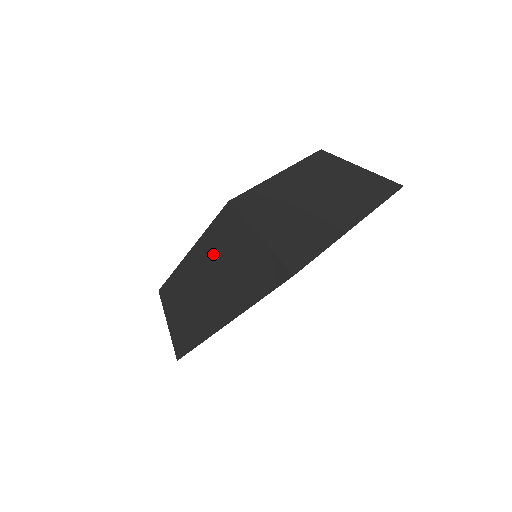
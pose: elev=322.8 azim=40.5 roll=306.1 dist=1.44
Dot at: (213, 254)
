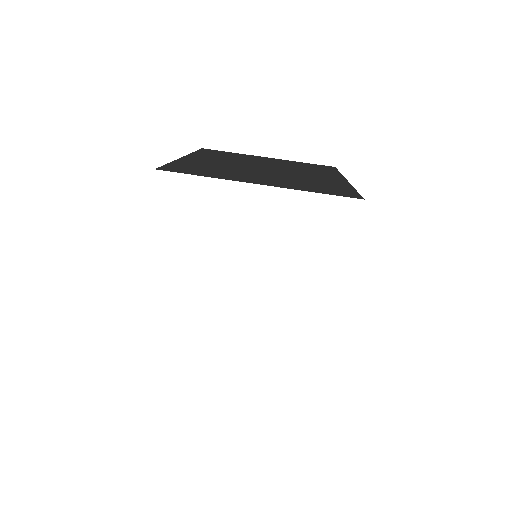
Dot at: occluded
